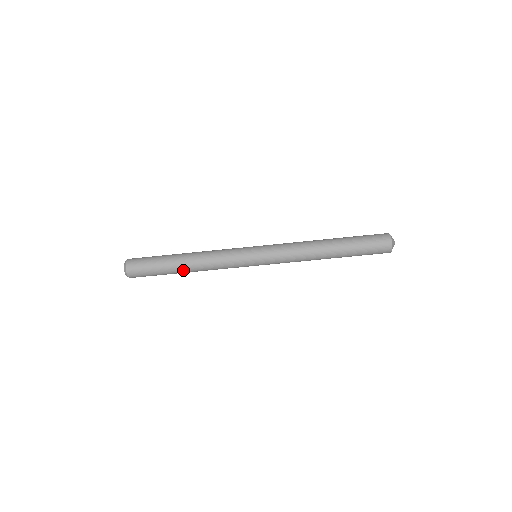
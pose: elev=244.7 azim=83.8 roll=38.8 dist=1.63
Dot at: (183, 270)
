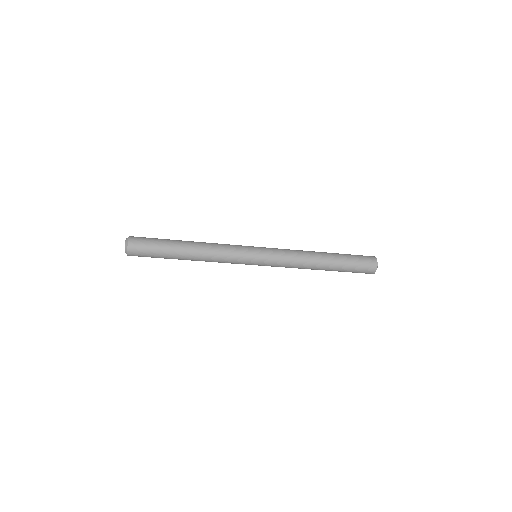
Dot at: occluded
